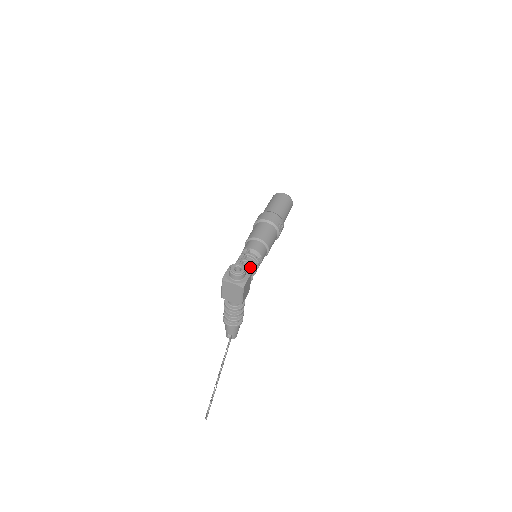
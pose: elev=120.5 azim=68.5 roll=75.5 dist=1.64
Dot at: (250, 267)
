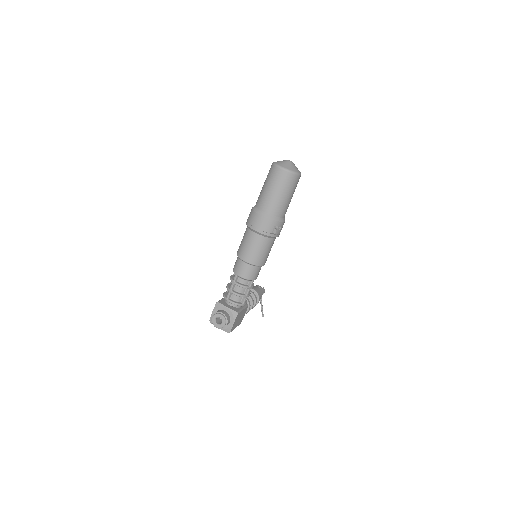
Dot at: (240, 297)
